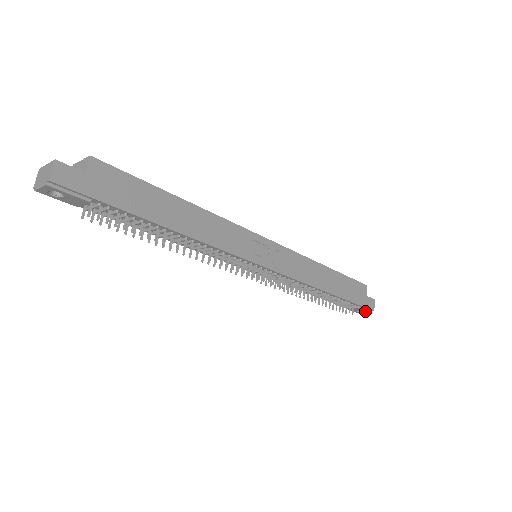
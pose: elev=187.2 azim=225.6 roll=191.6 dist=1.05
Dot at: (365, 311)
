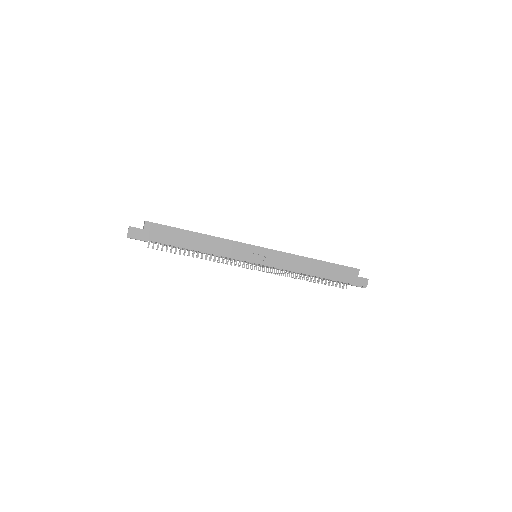
Dot at: occluded
